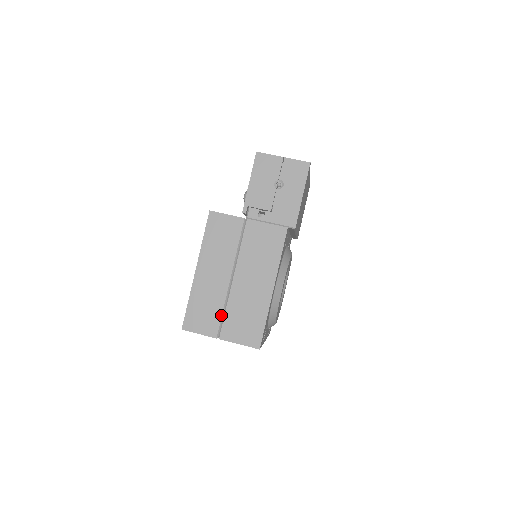
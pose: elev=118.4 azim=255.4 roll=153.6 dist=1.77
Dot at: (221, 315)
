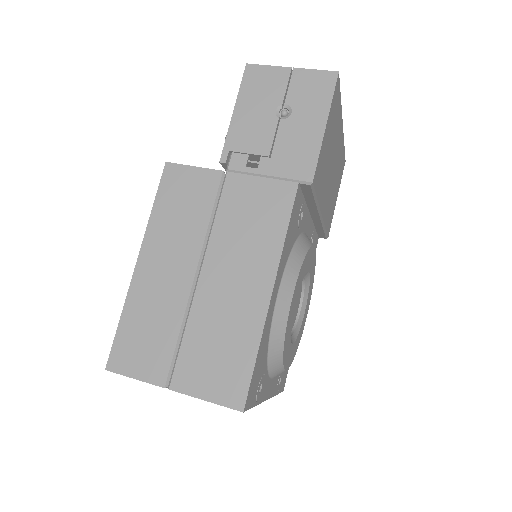
Dot at: (175, 343)
